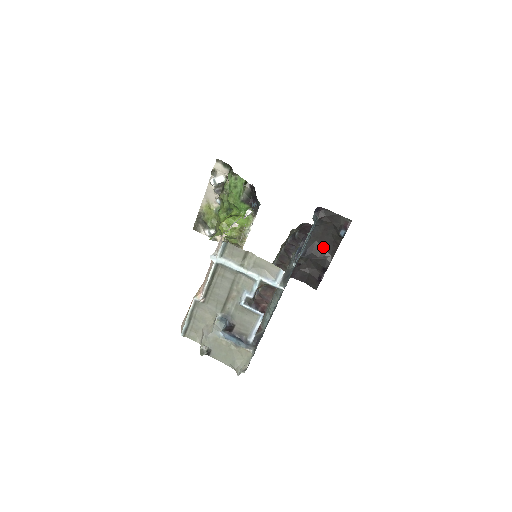
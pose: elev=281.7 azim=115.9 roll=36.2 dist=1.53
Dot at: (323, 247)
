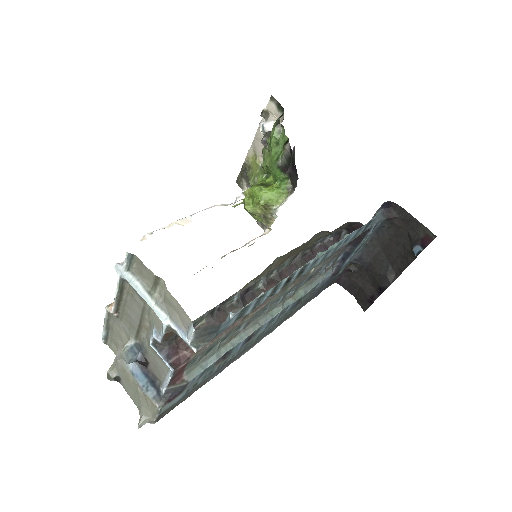
Dot at: (387, 258)
